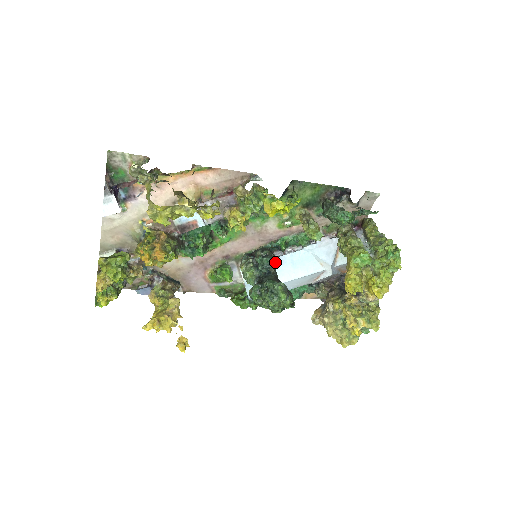
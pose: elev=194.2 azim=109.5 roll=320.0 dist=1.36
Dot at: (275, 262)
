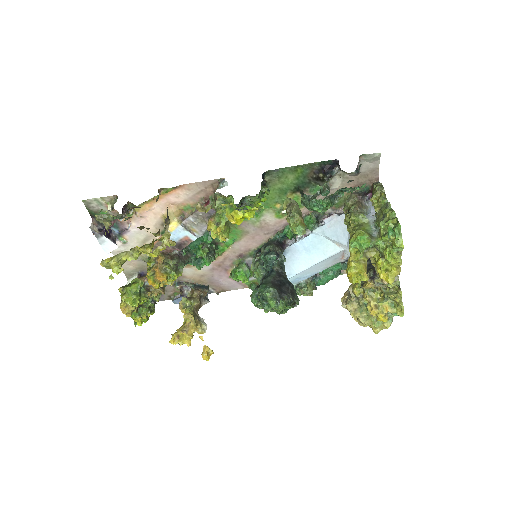
Dot at: (280, 256)
